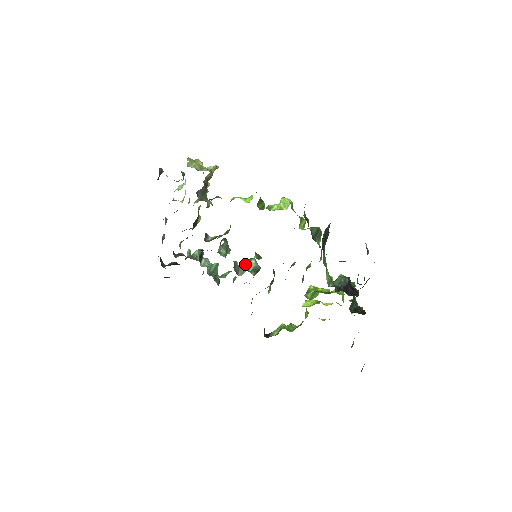
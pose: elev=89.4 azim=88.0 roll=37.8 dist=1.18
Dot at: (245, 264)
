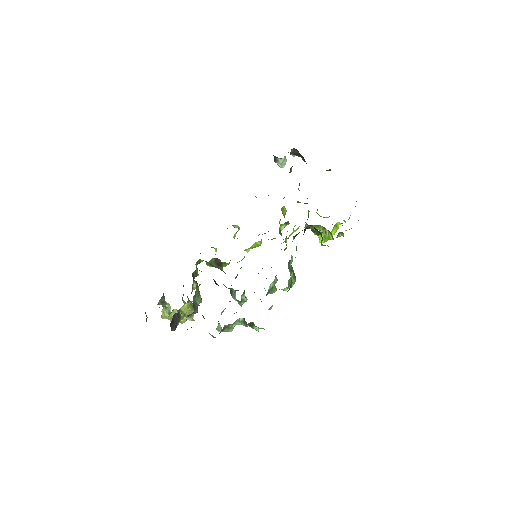
Dot at: occluded
